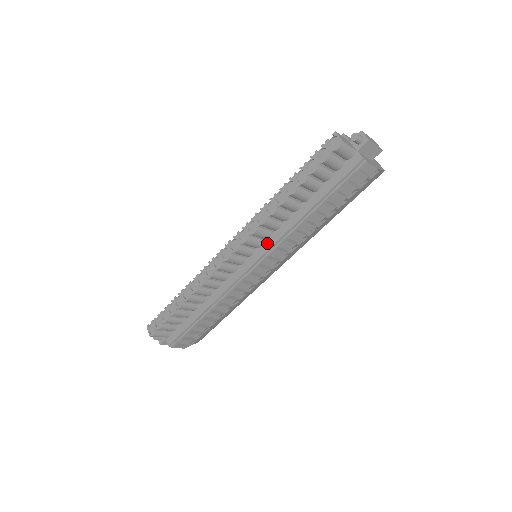
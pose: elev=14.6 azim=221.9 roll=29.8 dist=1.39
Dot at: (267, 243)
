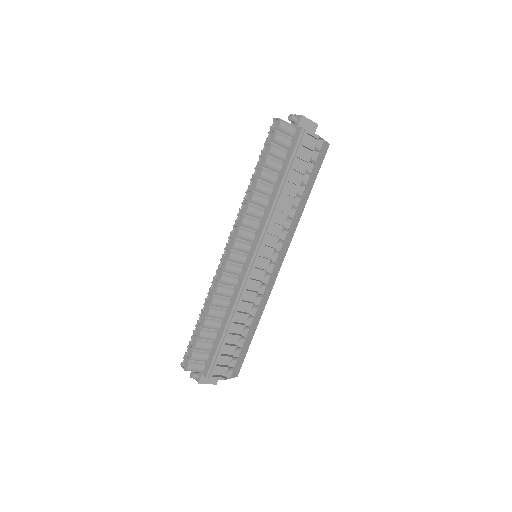
Dot at: (258, 232)
